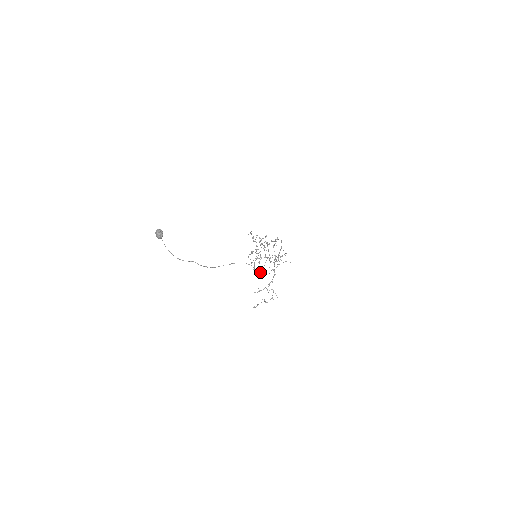
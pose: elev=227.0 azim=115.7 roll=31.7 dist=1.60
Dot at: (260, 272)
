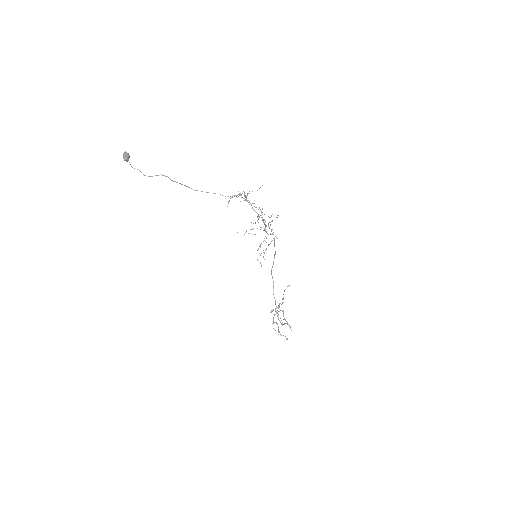
Dot at: (290, 327)
